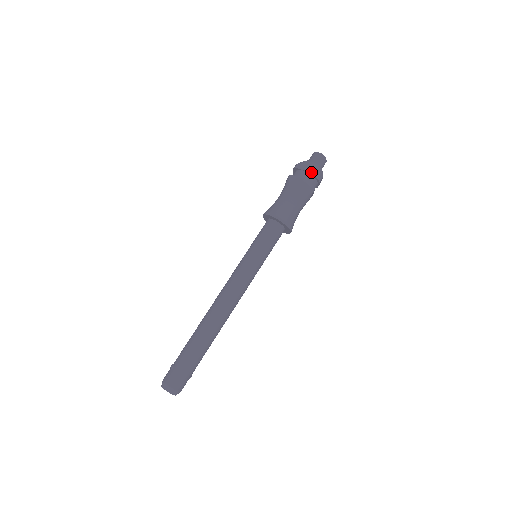
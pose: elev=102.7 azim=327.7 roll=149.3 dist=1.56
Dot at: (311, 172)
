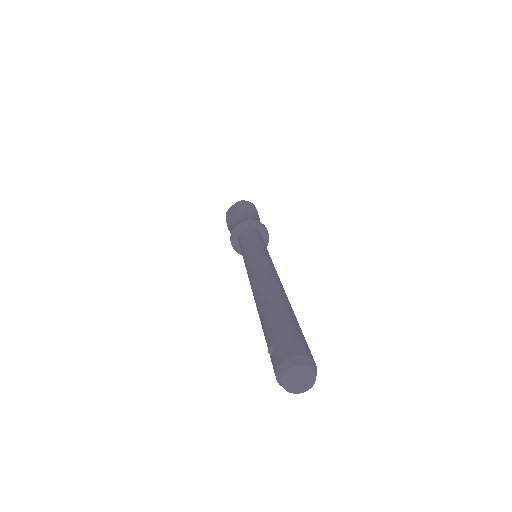
Dot at: (242, 202)
